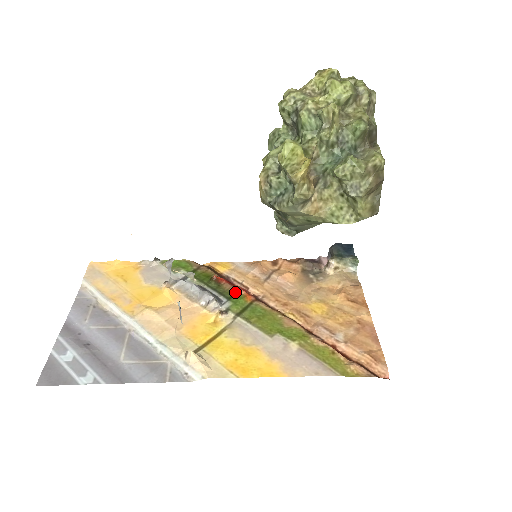
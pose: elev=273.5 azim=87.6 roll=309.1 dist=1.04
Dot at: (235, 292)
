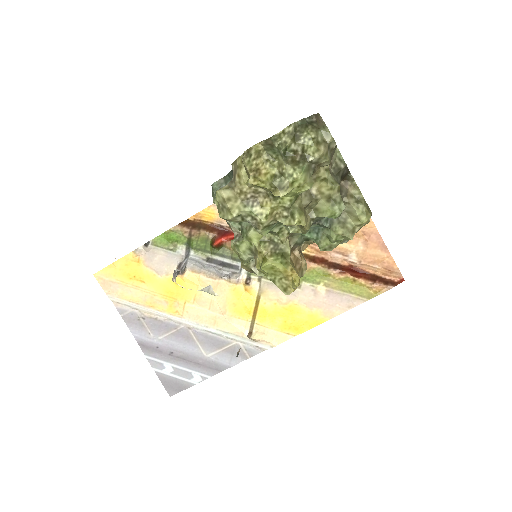
Dot at: occluded
